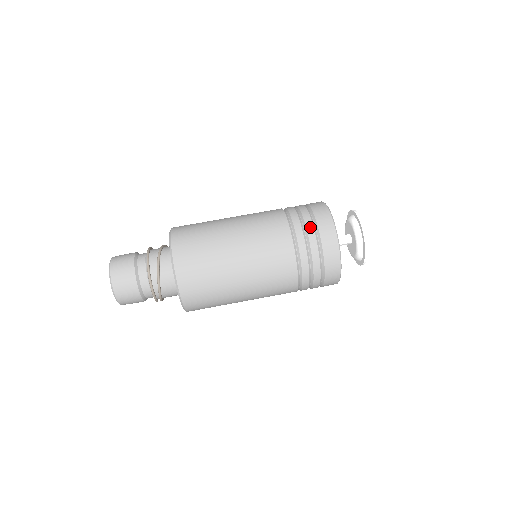
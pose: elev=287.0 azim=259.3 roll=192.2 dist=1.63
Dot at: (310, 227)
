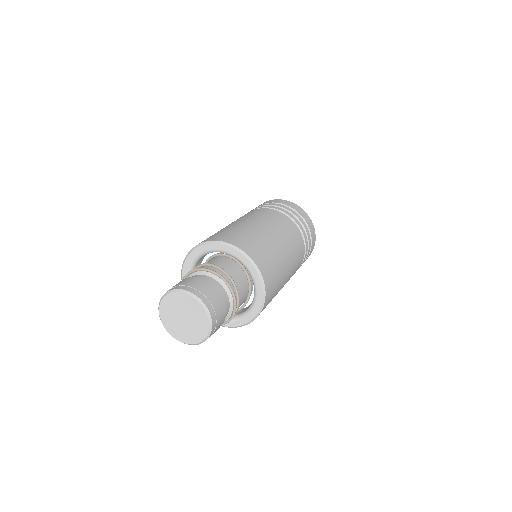
Dot at: (279, 205)
